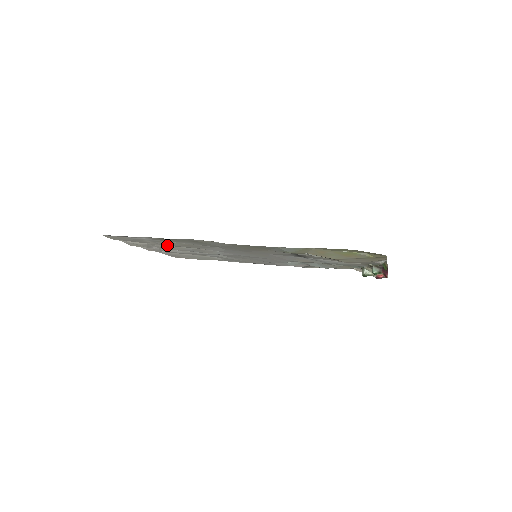
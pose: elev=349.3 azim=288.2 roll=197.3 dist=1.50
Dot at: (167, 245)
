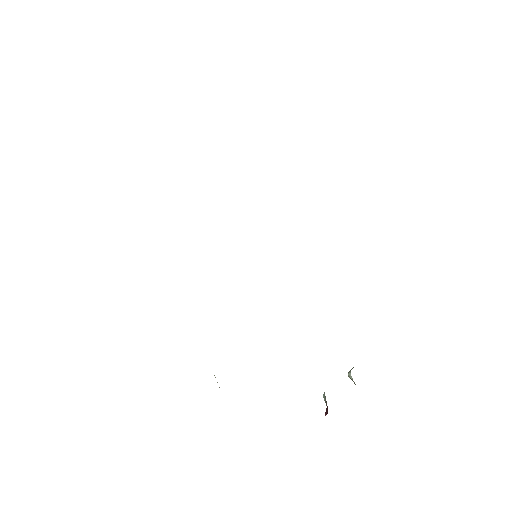
Dot at: occluded
